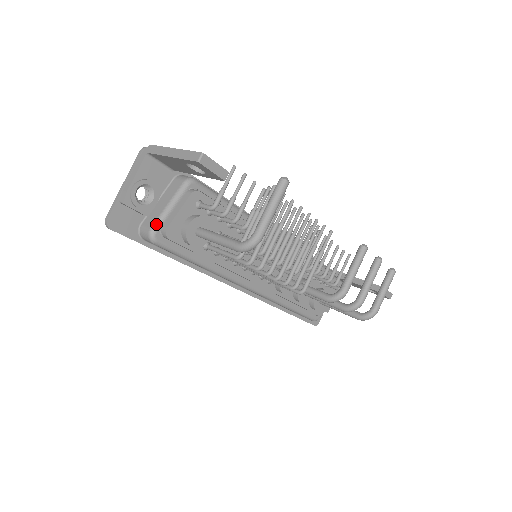
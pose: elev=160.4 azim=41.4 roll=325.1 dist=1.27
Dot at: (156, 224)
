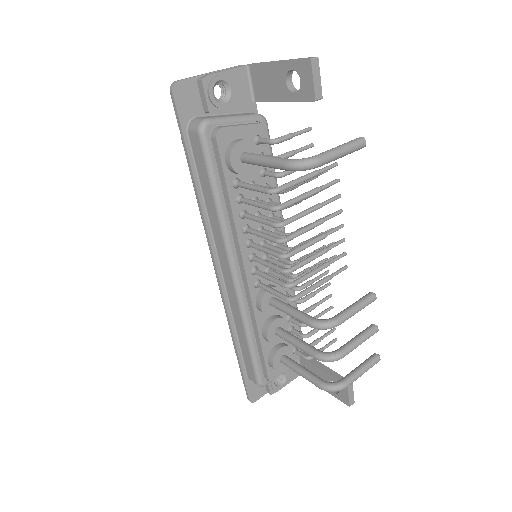
Dot at: (214, 119)
